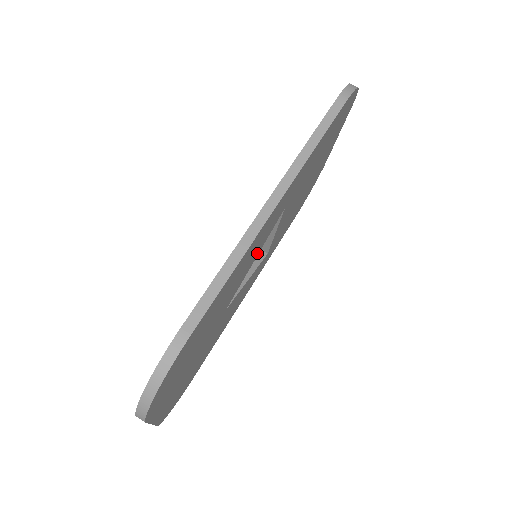
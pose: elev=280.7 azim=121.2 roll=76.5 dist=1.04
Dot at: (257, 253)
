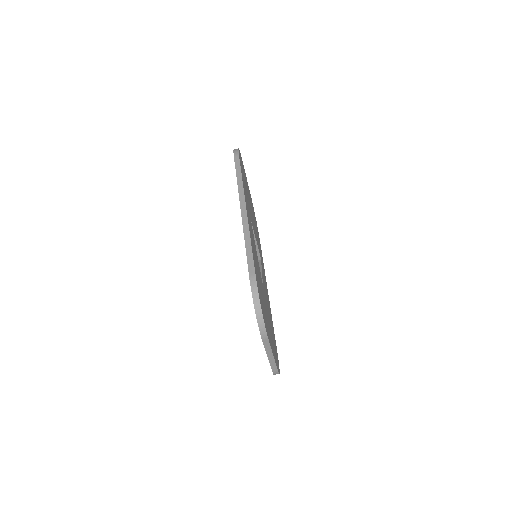
Dot at: (255, 246)
